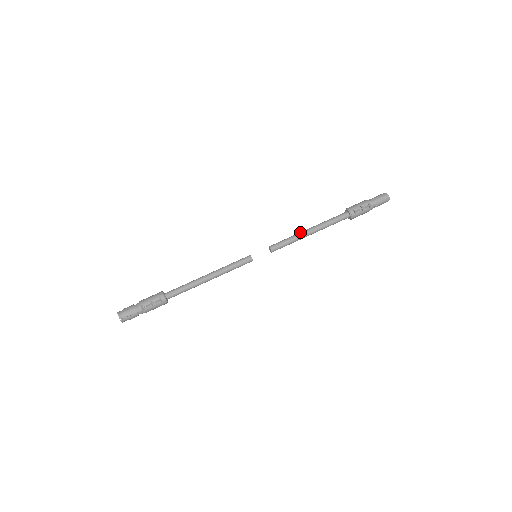
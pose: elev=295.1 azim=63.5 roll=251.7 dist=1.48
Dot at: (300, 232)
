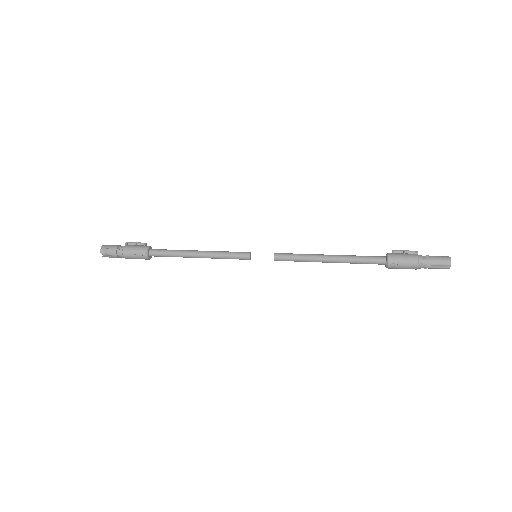
Dot at: occluded
